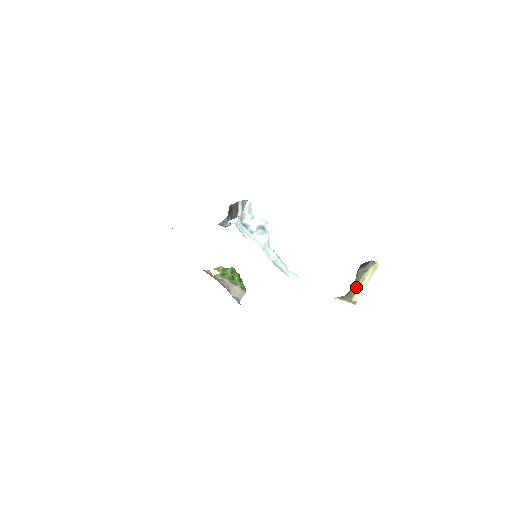
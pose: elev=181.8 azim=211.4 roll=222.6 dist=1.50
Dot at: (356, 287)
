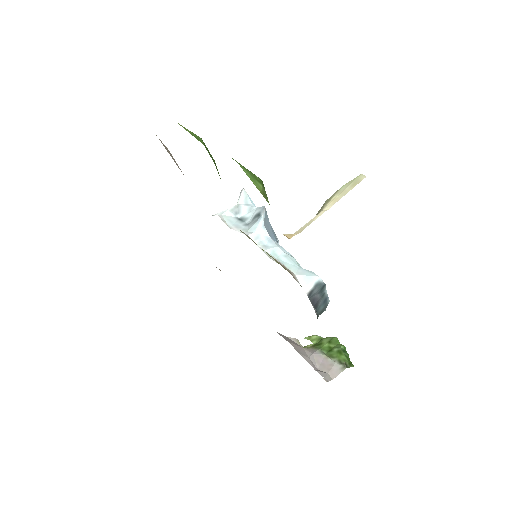
Dot at: occluded
